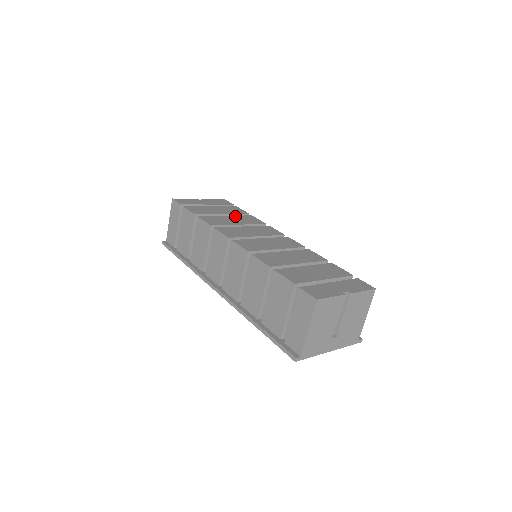
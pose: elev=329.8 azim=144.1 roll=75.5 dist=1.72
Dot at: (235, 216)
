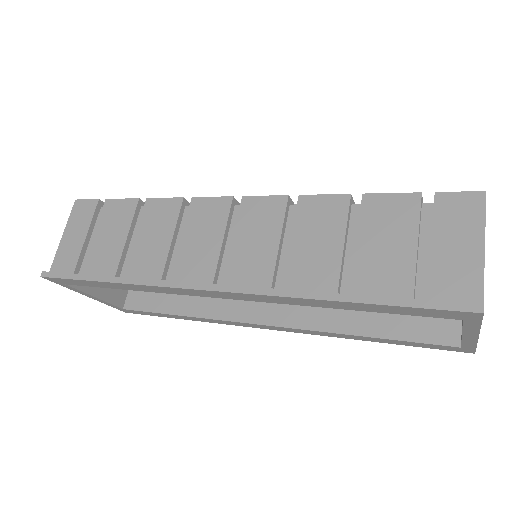
Dot at: occluded
